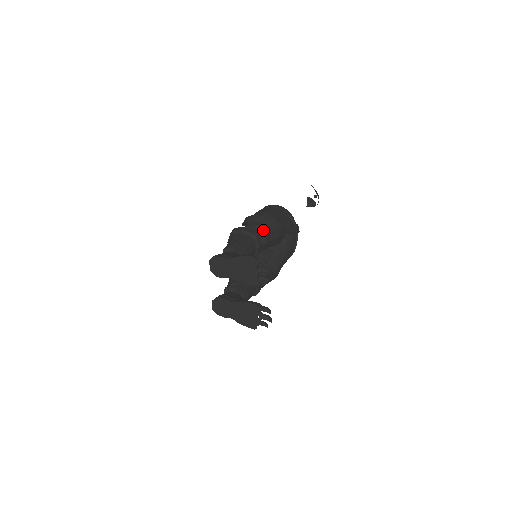
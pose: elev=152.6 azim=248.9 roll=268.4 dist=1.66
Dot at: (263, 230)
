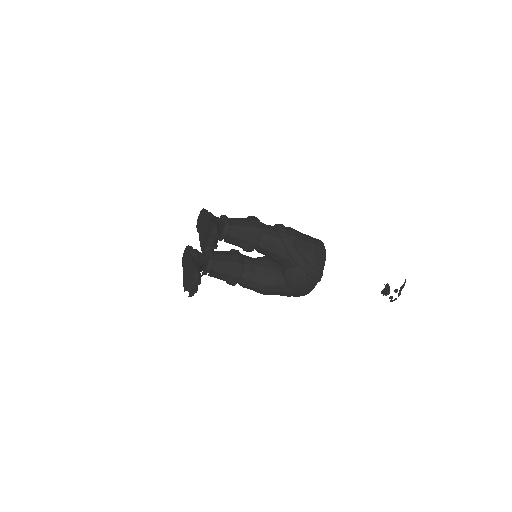
Dot at: (269, 235)
